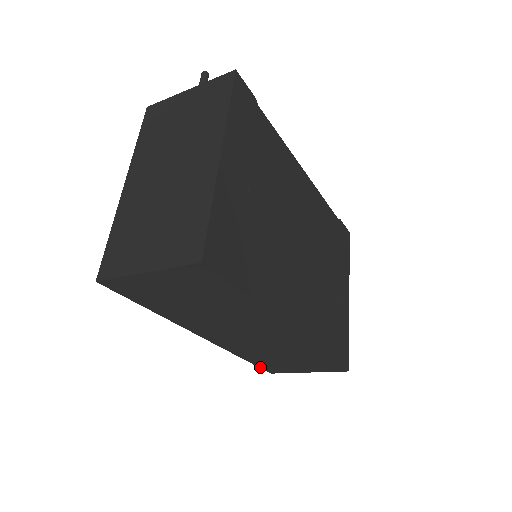
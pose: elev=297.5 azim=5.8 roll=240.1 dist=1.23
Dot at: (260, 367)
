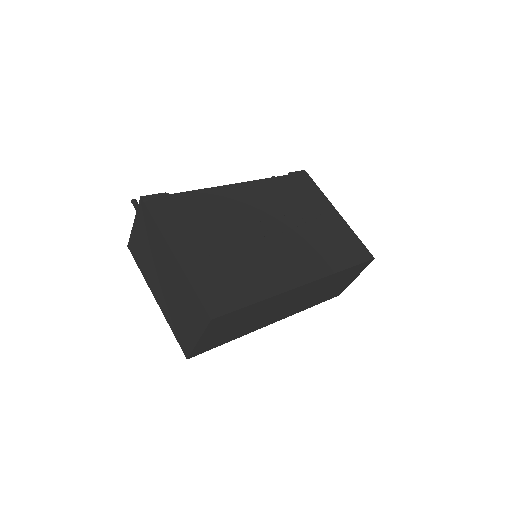
Dot at: occluded
